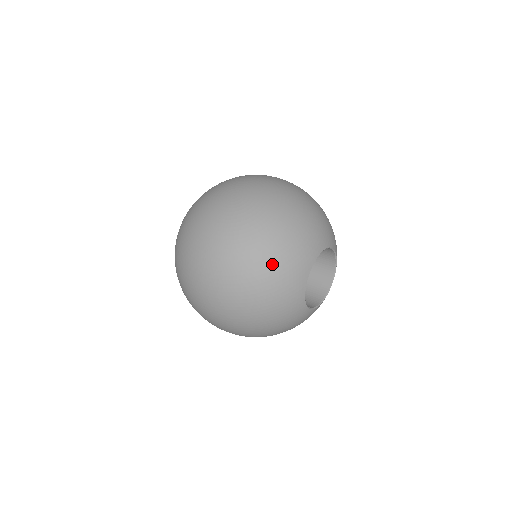
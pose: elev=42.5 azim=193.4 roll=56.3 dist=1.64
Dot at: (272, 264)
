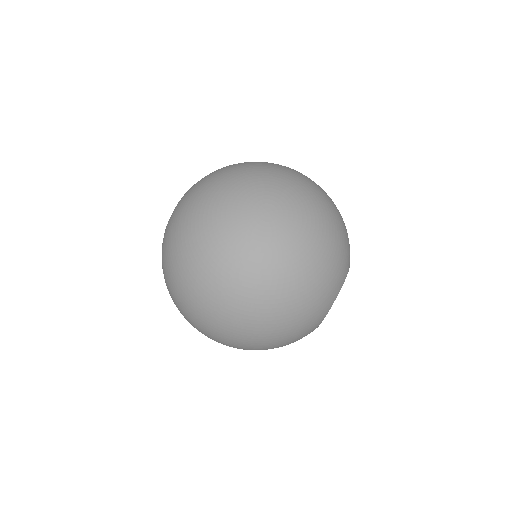
Dot at: (305, 302)
